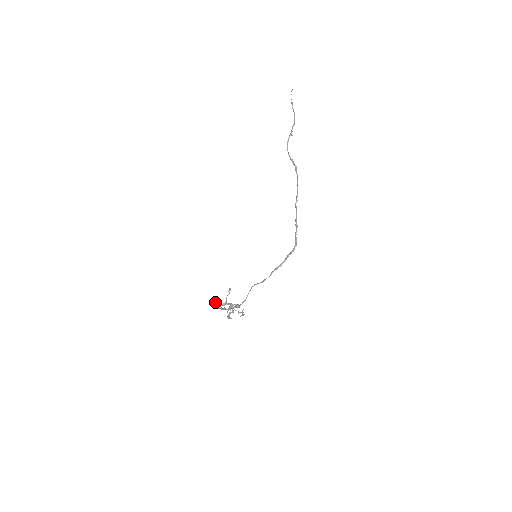
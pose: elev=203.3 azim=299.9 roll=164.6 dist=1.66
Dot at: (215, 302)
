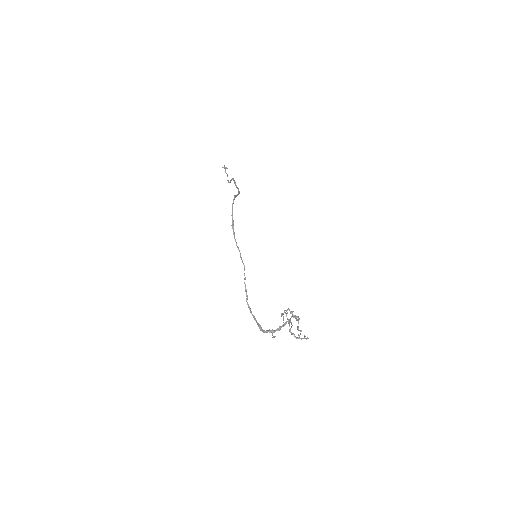
Dot at: (272, 335)
